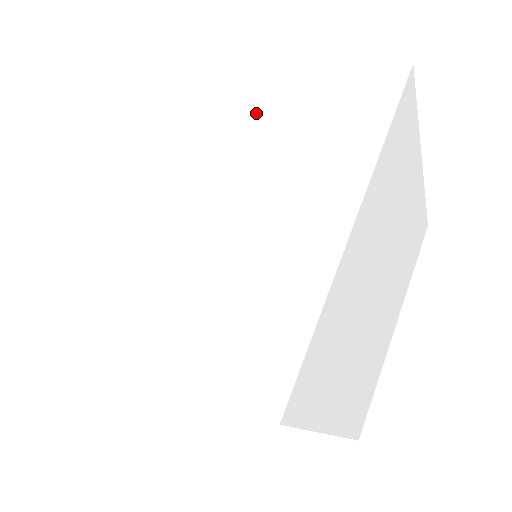
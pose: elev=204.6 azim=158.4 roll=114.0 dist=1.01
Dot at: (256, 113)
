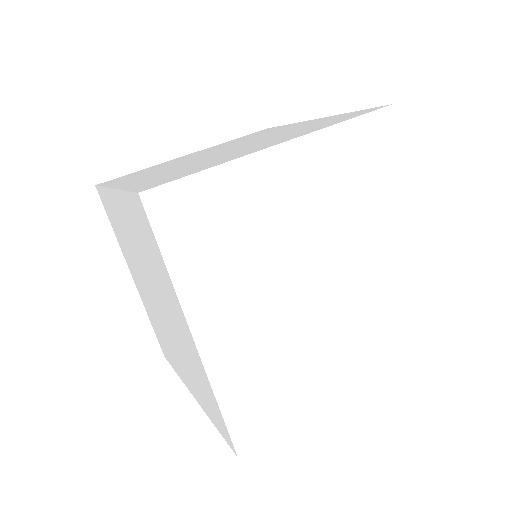
Dot at: occluded
